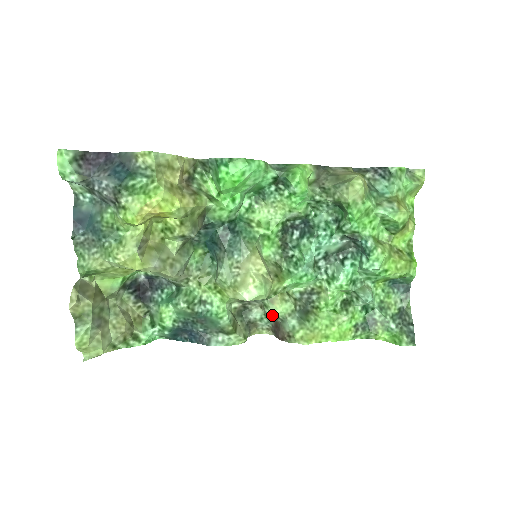
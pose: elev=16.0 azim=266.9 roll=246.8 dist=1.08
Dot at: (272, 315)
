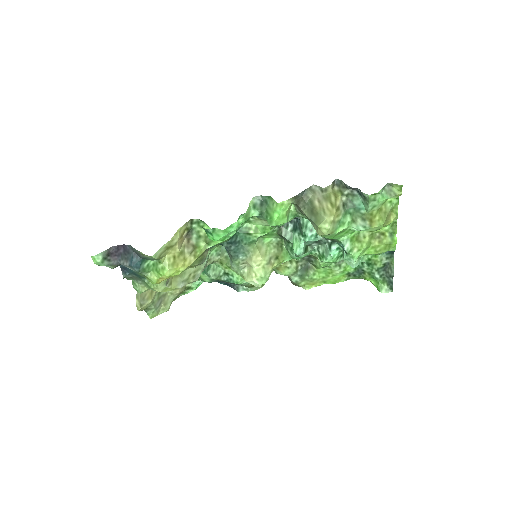
Dot at: (280, 274)
